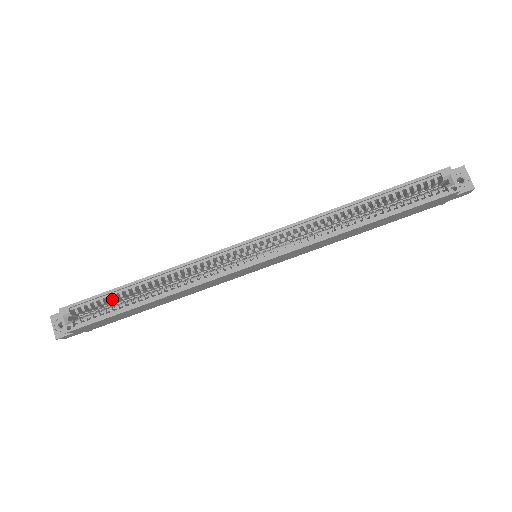
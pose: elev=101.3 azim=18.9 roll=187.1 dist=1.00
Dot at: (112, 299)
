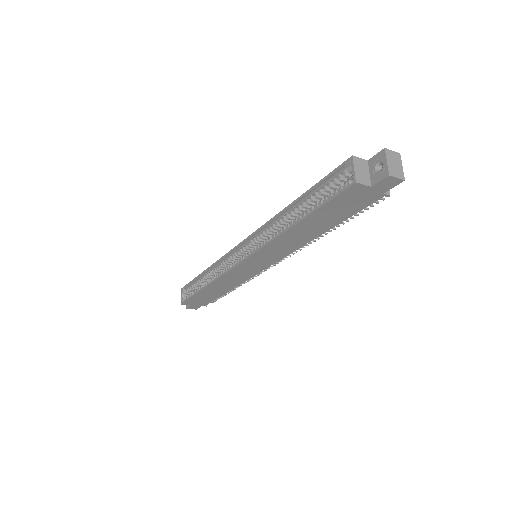
Dot at: (199, 285)
